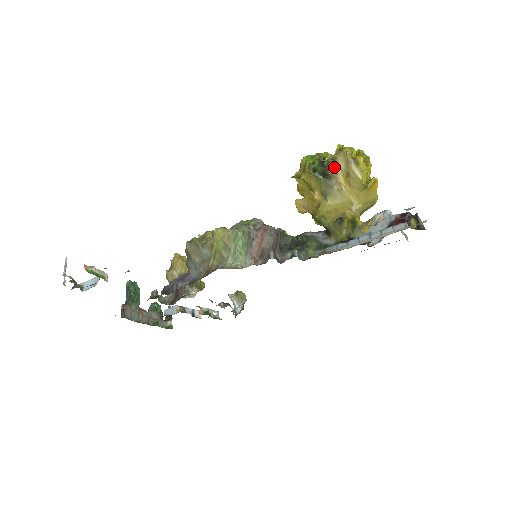
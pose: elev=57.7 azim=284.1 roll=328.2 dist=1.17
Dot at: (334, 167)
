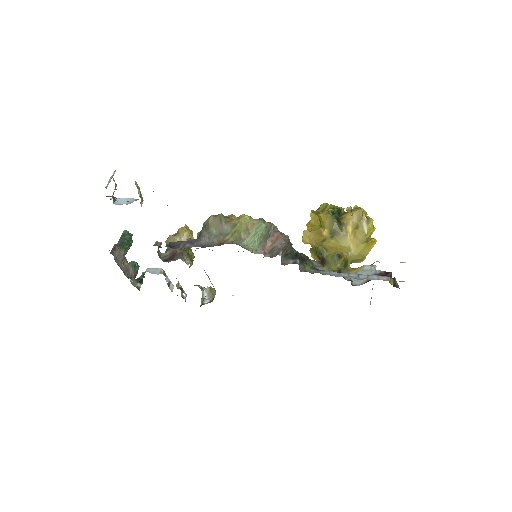
Dot at: (347, 218)
